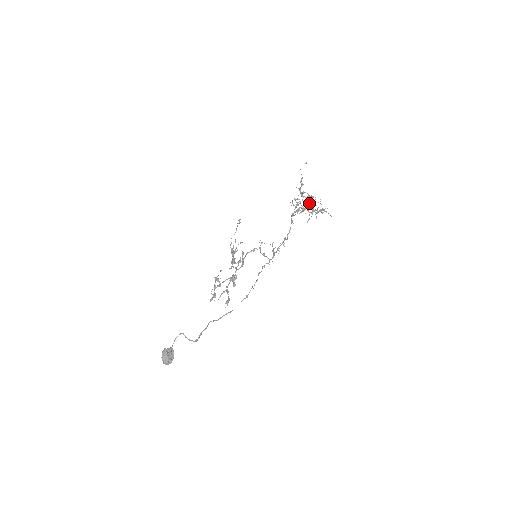
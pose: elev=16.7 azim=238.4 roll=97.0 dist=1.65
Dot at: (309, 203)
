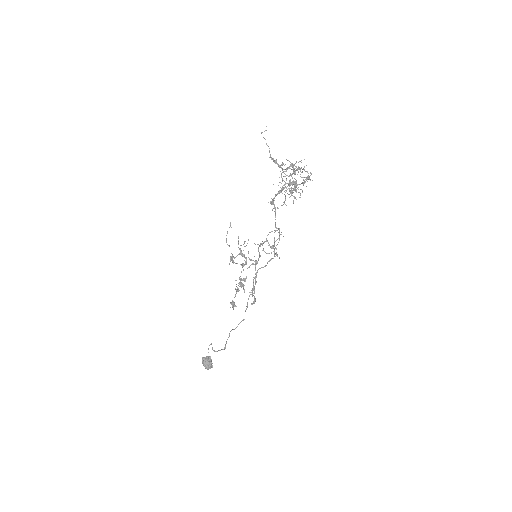
Dot at: (278, 185)
